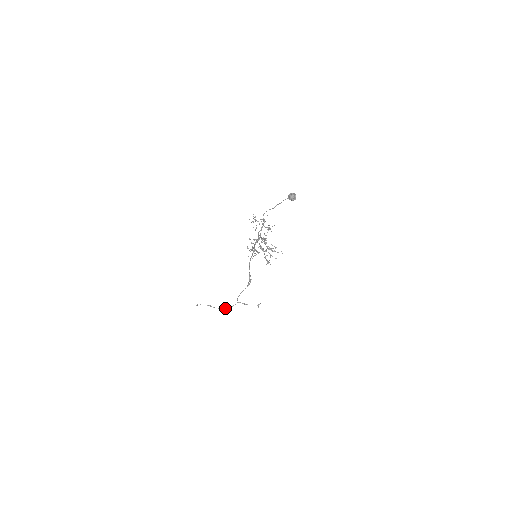
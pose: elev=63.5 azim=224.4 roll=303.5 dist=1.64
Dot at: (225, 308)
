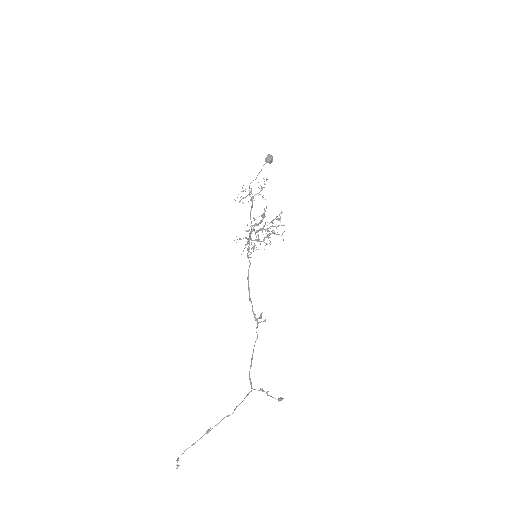
Dot at: occluded
